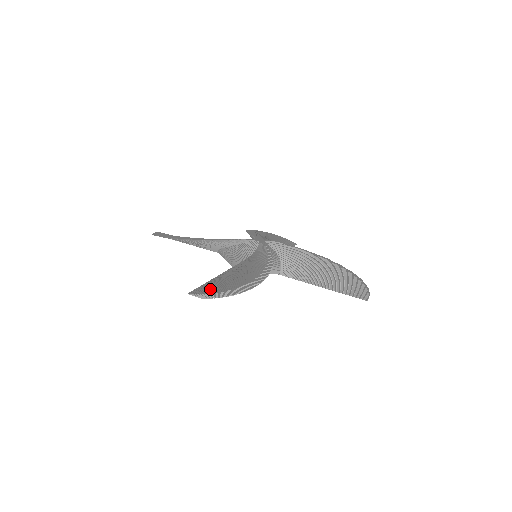
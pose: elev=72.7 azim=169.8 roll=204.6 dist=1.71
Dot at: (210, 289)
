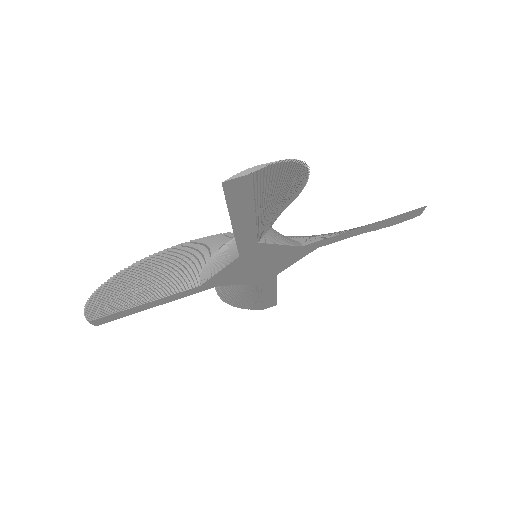
Dot at: occluded
